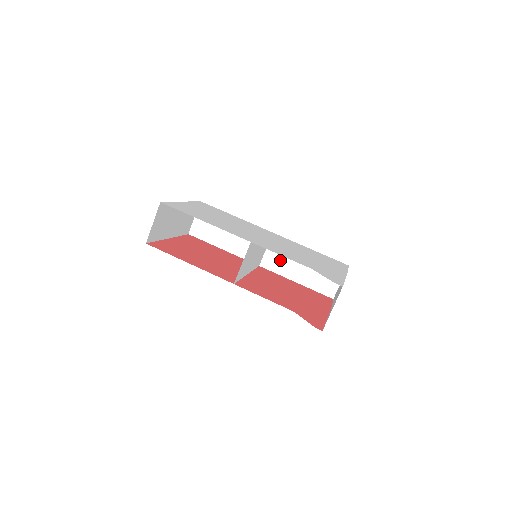
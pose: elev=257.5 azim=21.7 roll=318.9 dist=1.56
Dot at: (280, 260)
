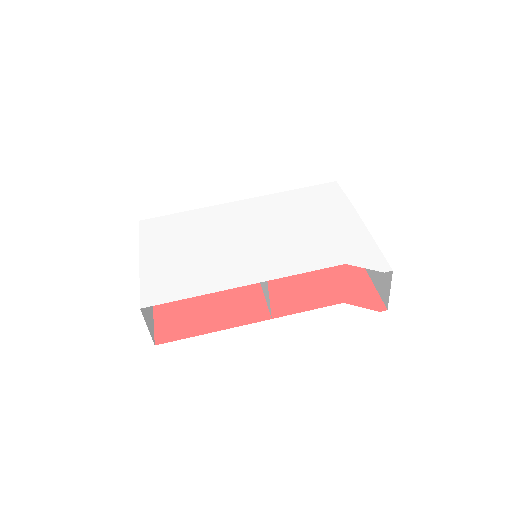
Dot at: occluded
